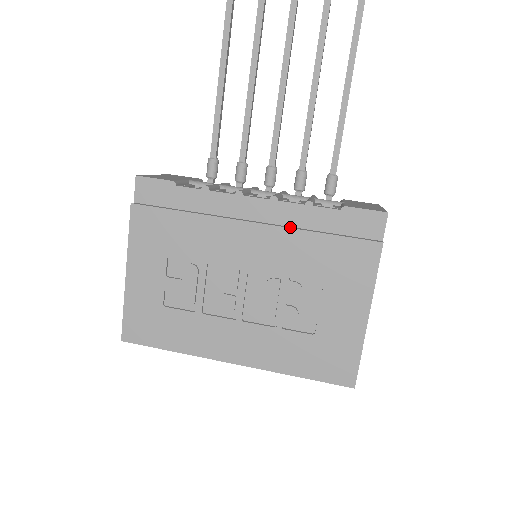
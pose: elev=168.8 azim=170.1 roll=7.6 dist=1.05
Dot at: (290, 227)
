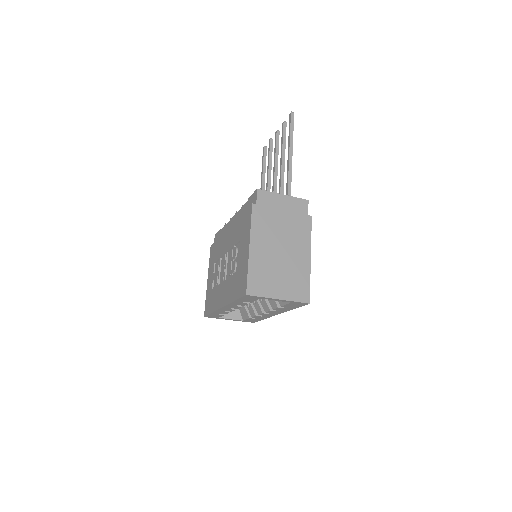
Dot at: occluded
